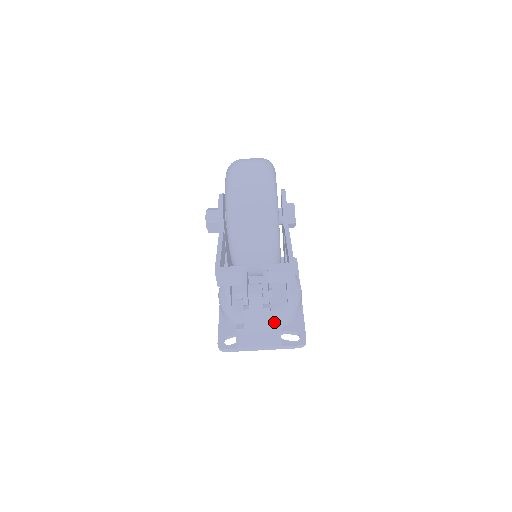
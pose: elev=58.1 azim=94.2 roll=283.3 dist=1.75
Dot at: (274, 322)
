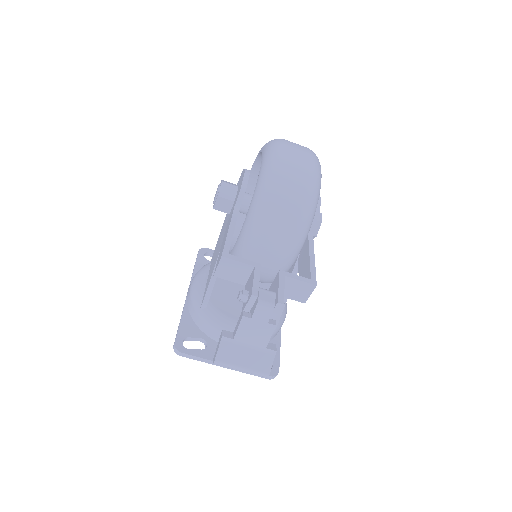
Dot at: (269, 343)
